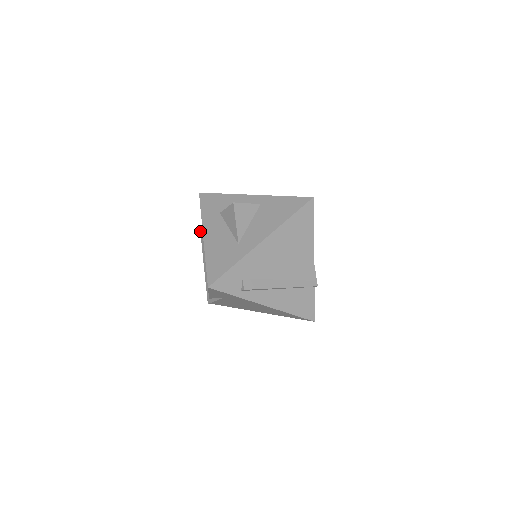
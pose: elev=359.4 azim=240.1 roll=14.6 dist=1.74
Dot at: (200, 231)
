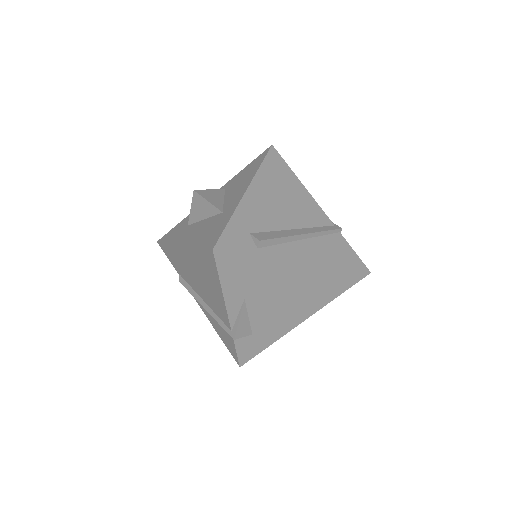
Dot at: (180, 282)
